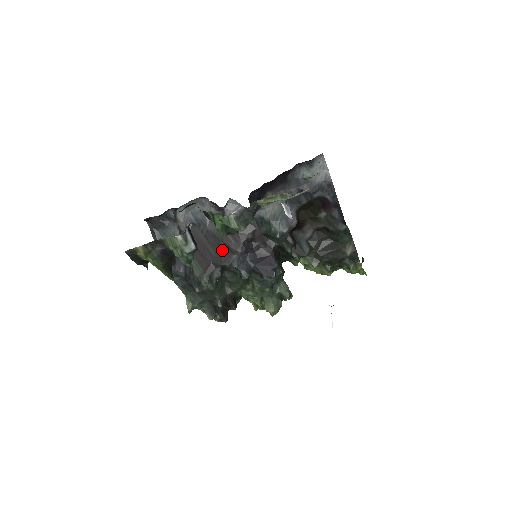
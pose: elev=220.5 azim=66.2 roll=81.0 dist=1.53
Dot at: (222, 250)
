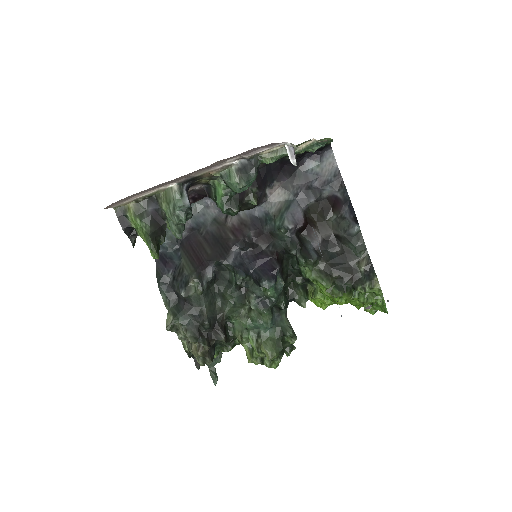
Dot at: (219, 247)
